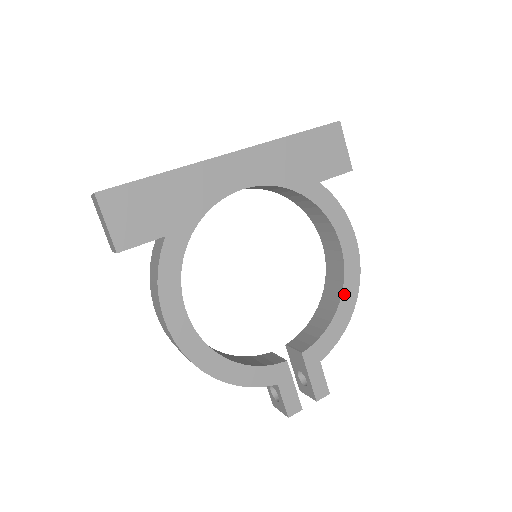
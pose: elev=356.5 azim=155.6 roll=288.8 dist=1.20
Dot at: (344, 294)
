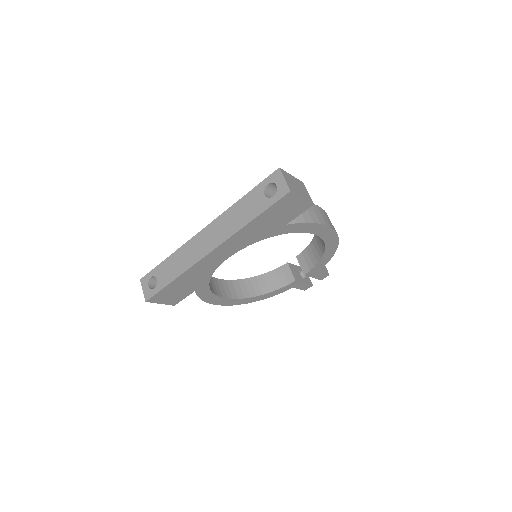
Dot at: (327, 248)
